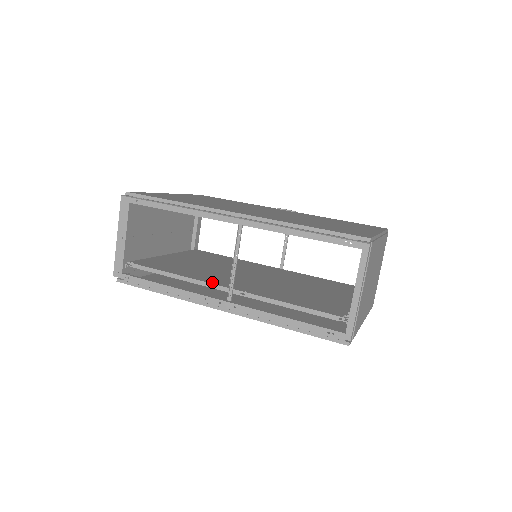
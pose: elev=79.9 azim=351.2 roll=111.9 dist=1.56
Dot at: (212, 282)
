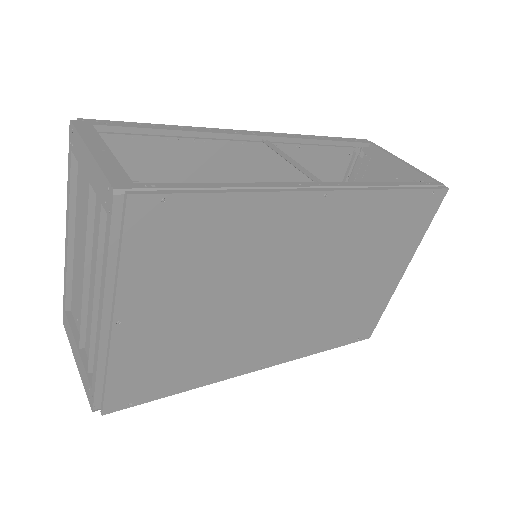
Dot at: occluded
